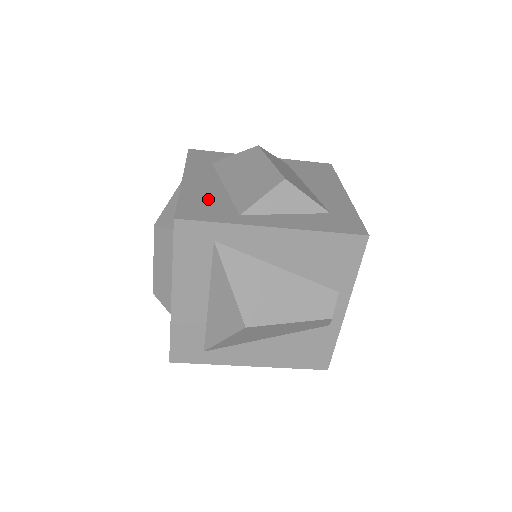
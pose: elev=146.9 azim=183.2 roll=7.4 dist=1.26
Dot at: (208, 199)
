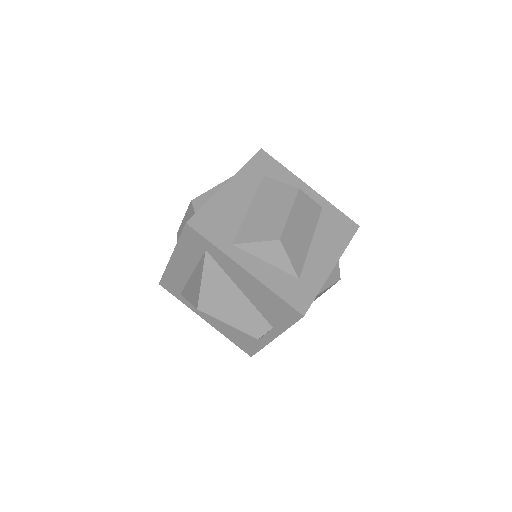
Dot at: (225, 216)
